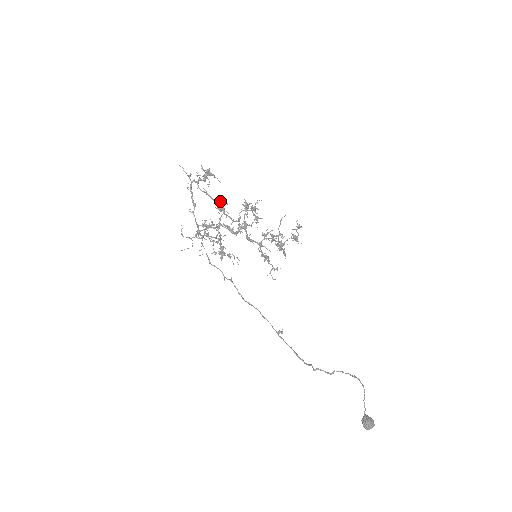
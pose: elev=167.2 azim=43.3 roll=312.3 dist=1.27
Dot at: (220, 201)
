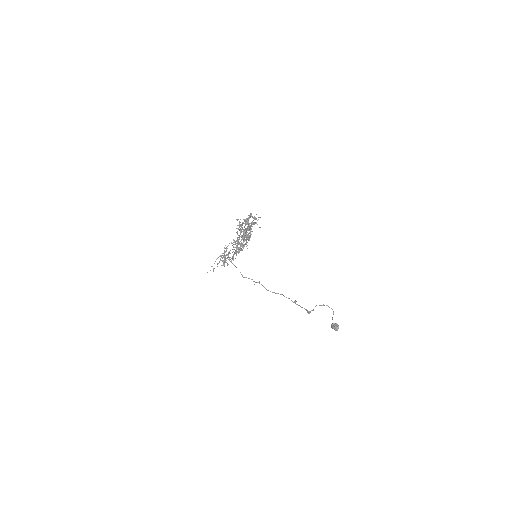
Dot at: occluded
